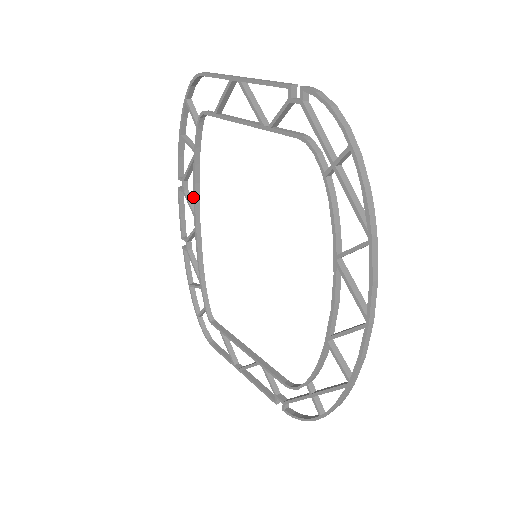
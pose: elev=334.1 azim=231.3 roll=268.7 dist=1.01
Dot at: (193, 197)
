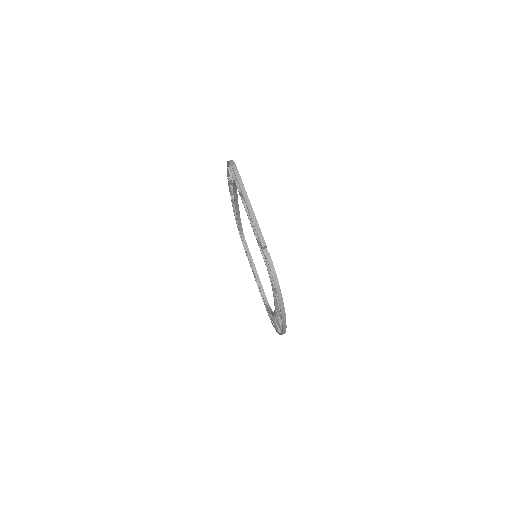
Dot at: occluded
